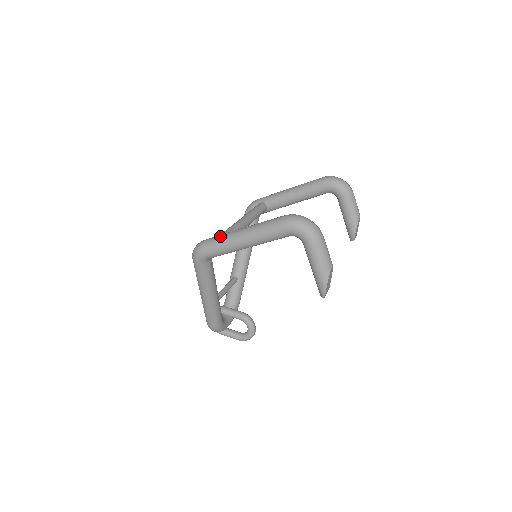
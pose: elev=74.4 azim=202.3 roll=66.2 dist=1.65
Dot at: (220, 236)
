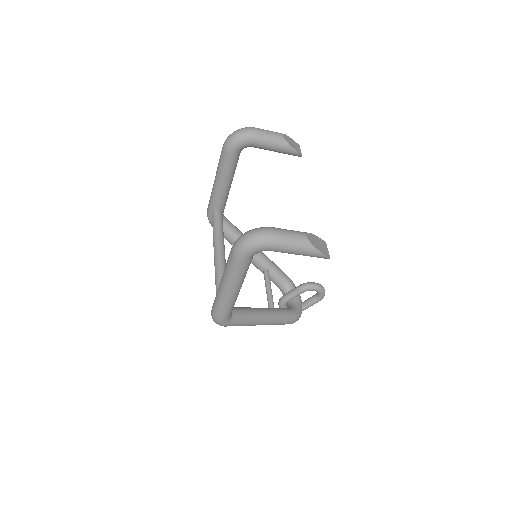
Dot at: (216, 301)
